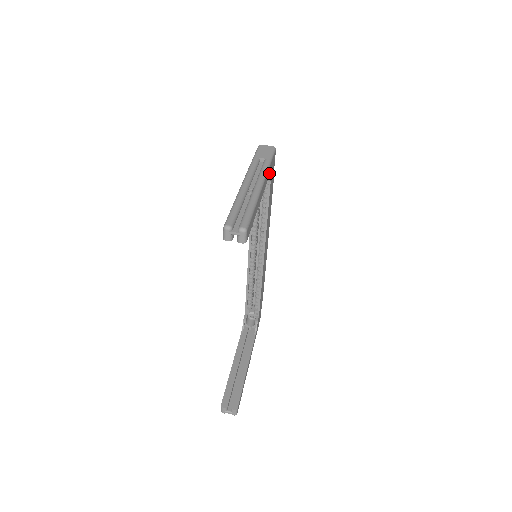
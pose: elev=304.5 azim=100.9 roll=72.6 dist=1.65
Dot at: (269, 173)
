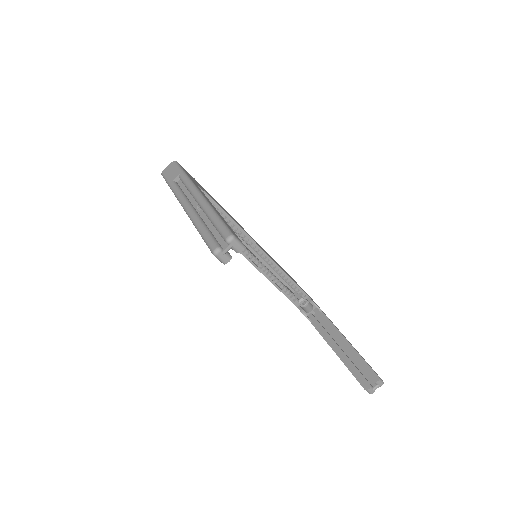
Dot at: (194, 182)
